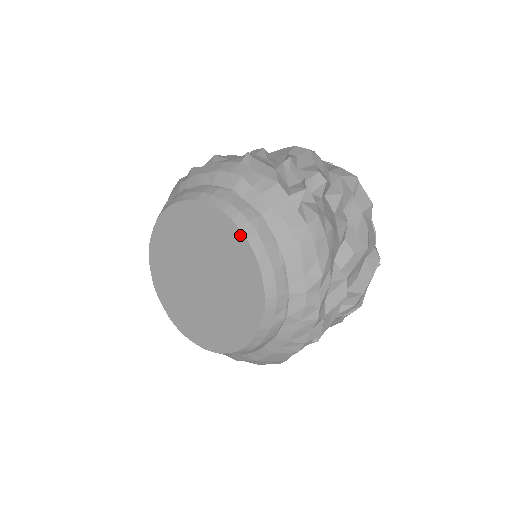
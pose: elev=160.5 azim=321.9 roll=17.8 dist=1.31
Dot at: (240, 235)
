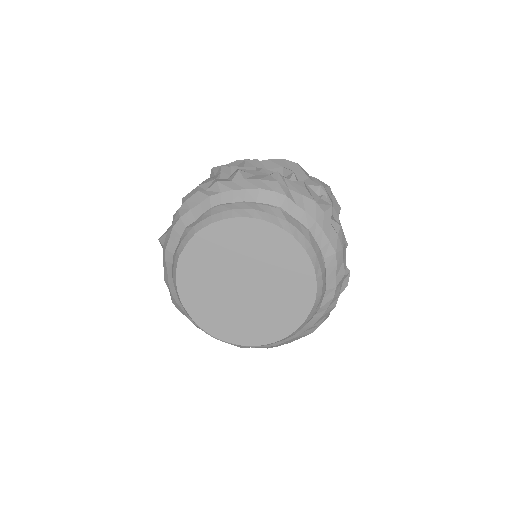
Dot at: (300, 248)
